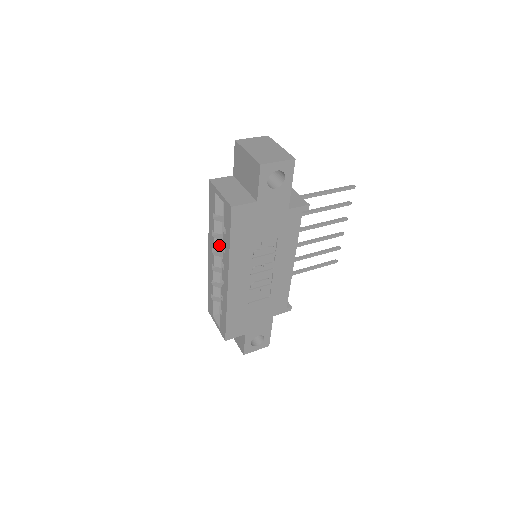
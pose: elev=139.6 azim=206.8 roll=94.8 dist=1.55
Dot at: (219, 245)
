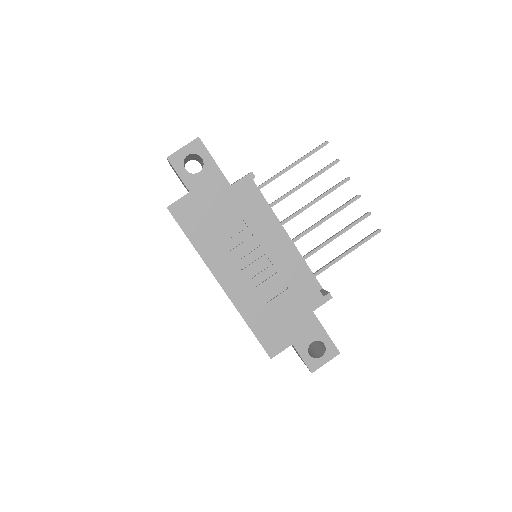
Dot at: occluded
